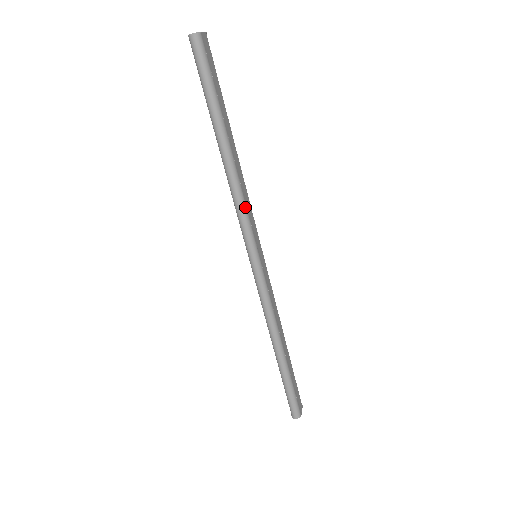
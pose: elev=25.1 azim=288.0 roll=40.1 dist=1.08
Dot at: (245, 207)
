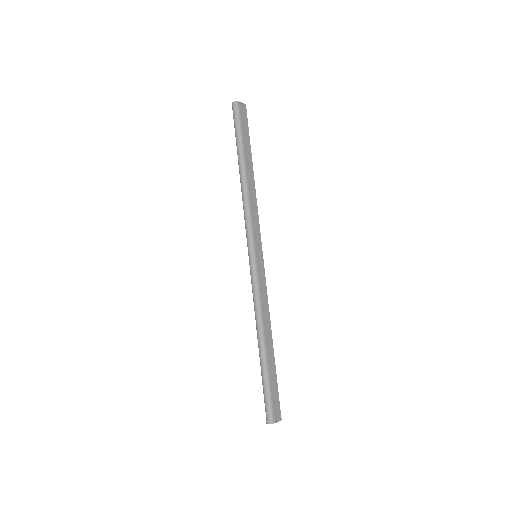
Dot at: (250, 213)
